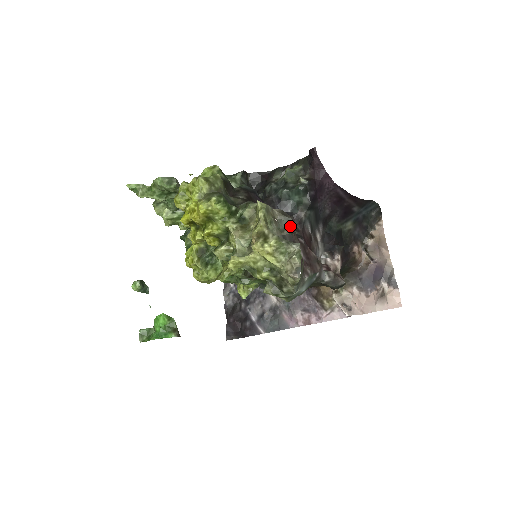
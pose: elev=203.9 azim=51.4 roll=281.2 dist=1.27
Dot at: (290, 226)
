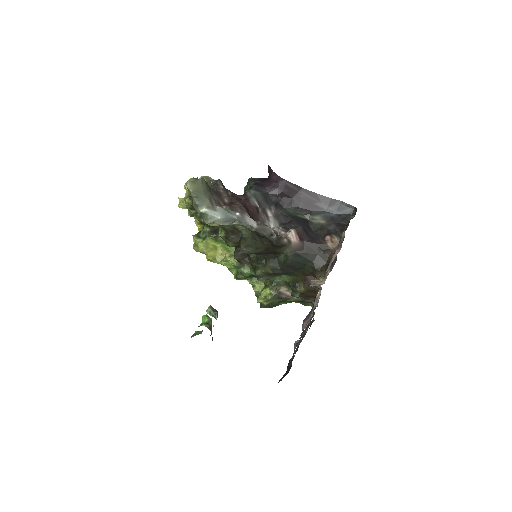
Dot at: (216, 182)
